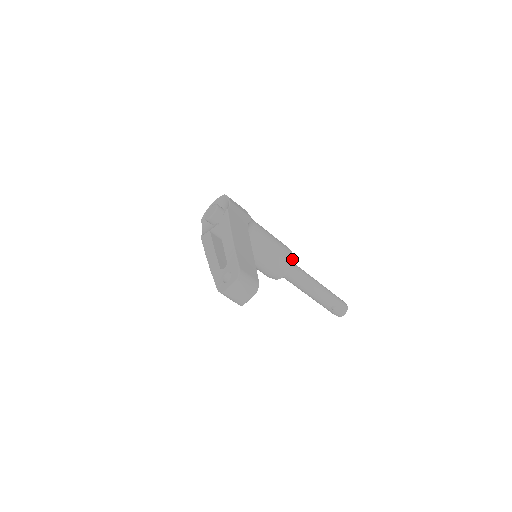
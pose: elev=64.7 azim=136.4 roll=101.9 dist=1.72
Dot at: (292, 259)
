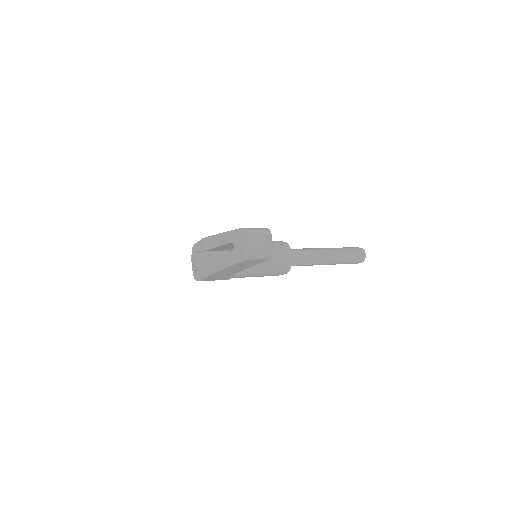
Dot at: (284, 243)
